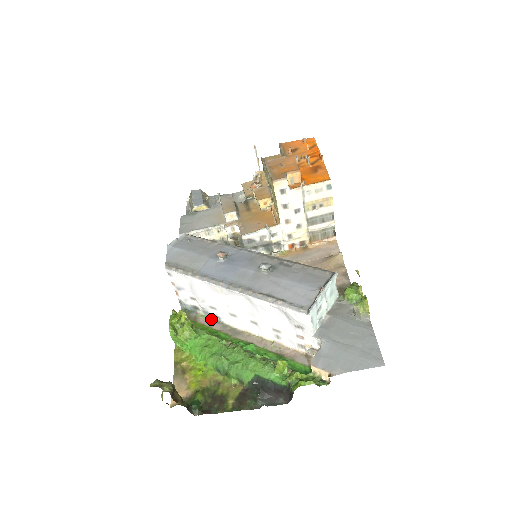
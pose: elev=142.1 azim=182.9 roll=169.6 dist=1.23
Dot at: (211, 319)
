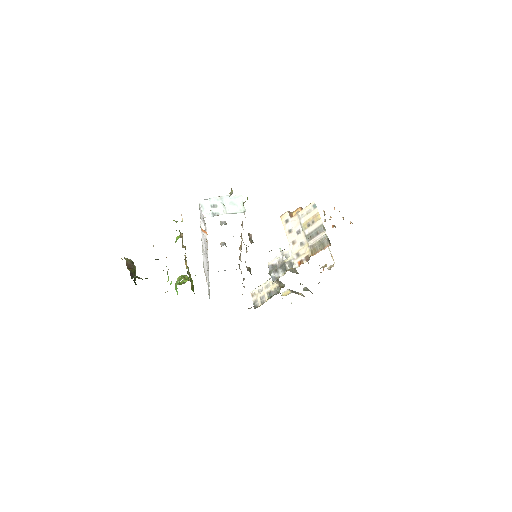
Dot at: occluded
